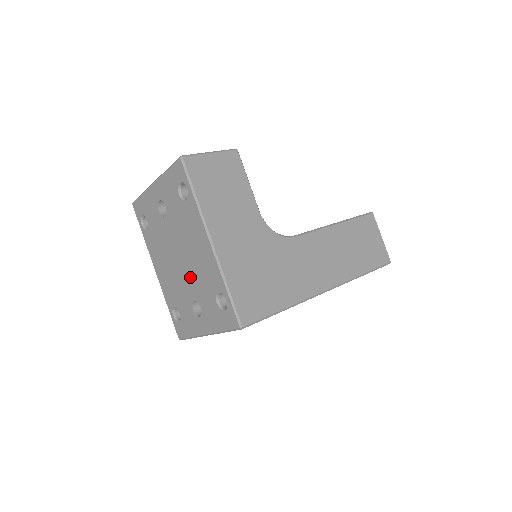
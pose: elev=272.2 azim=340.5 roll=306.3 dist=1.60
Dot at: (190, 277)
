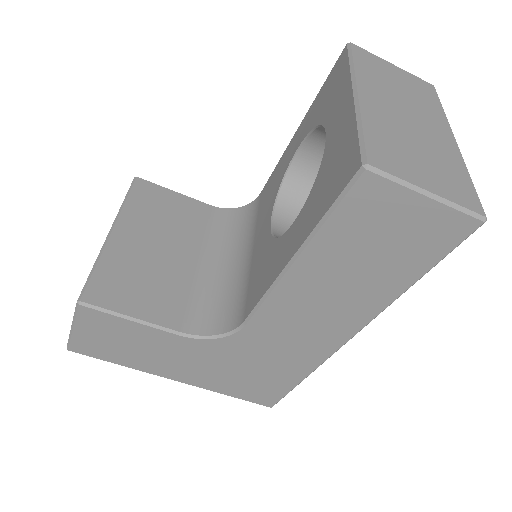
Dot at: occluded
